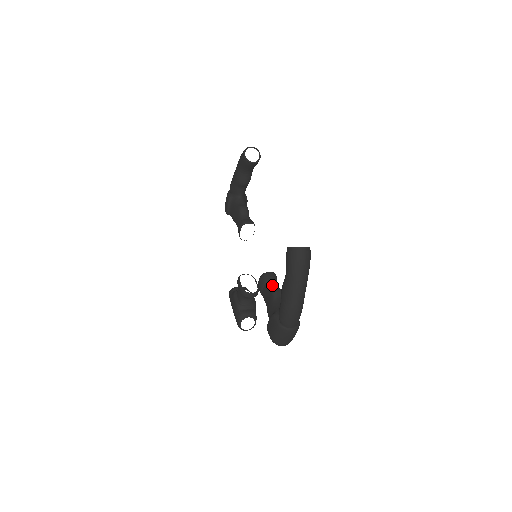
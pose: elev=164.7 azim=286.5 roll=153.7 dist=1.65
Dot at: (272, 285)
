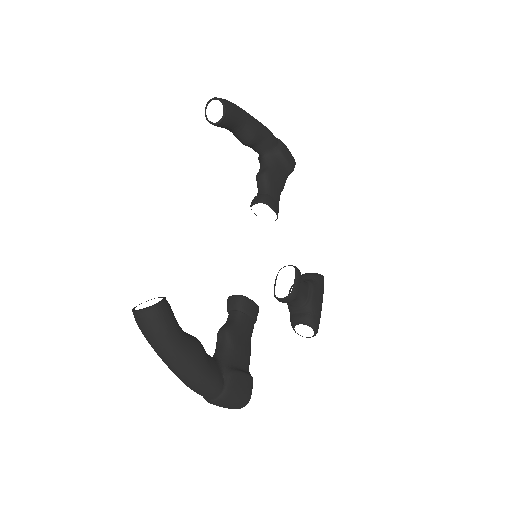
Dot at: (230, 318)
